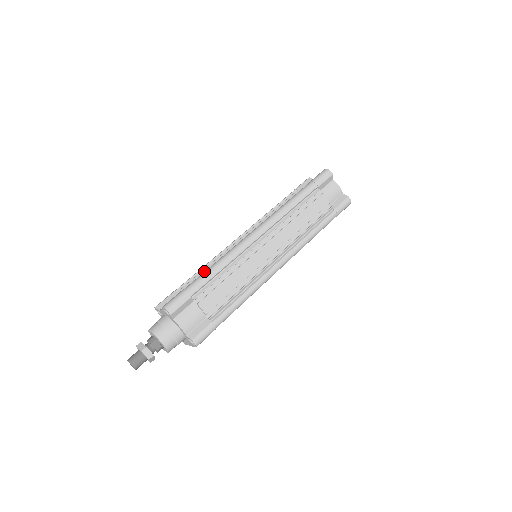
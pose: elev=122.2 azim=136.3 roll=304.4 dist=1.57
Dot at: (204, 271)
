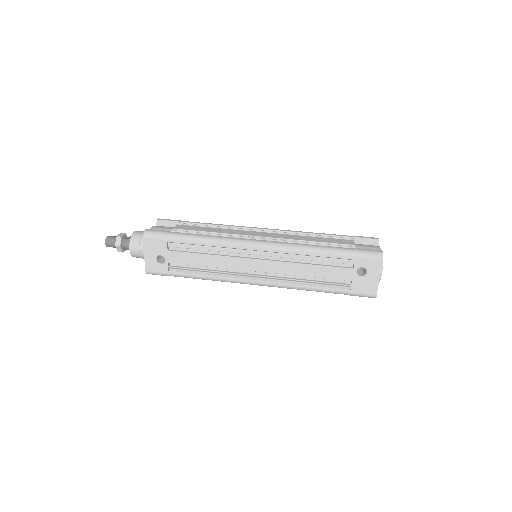
Dot at: occluded
